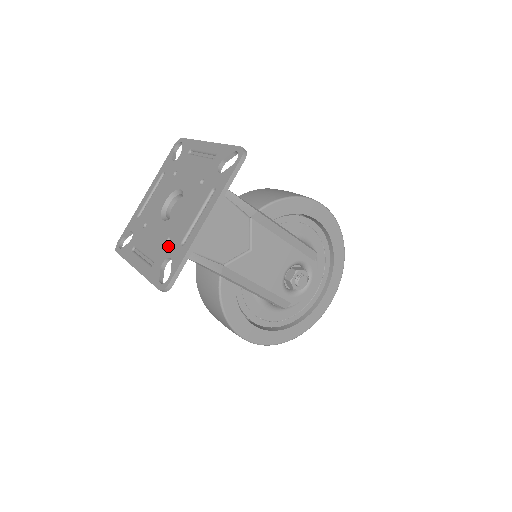
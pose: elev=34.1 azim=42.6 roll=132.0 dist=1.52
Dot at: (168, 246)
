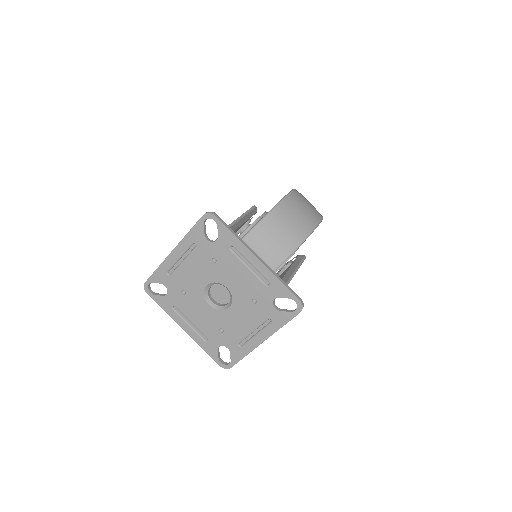
Dot at: (223, 337)
